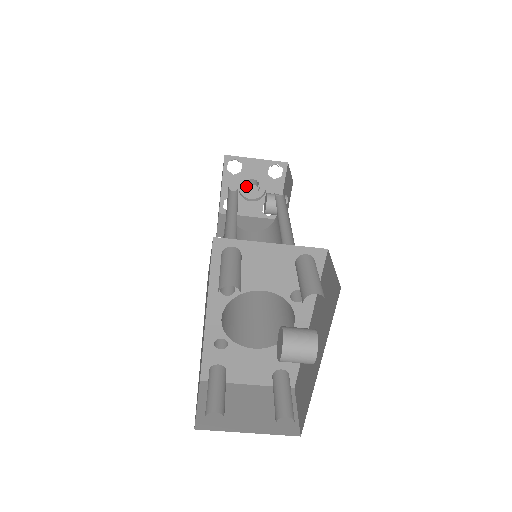
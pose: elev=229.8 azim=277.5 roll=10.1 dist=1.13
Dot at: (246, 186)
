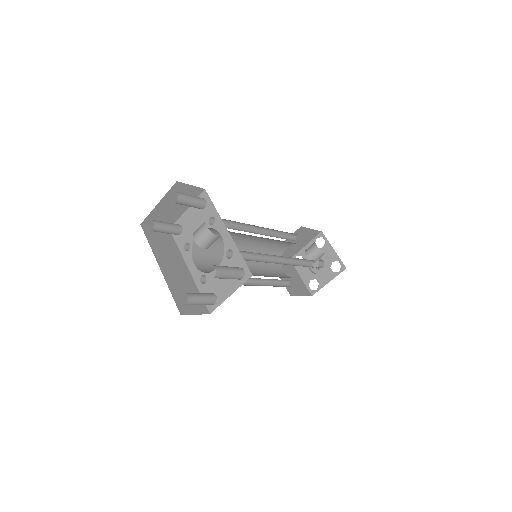
Dot at: occluded
